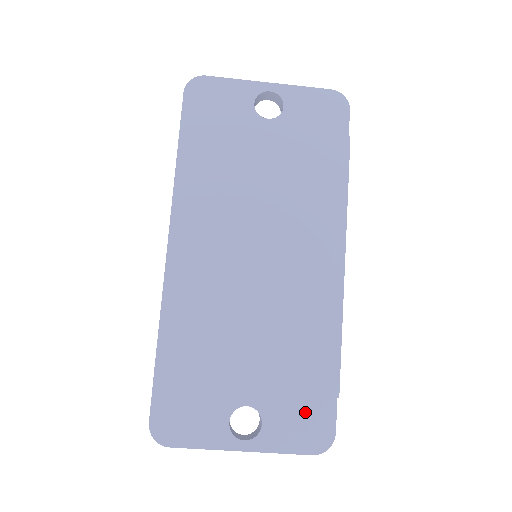
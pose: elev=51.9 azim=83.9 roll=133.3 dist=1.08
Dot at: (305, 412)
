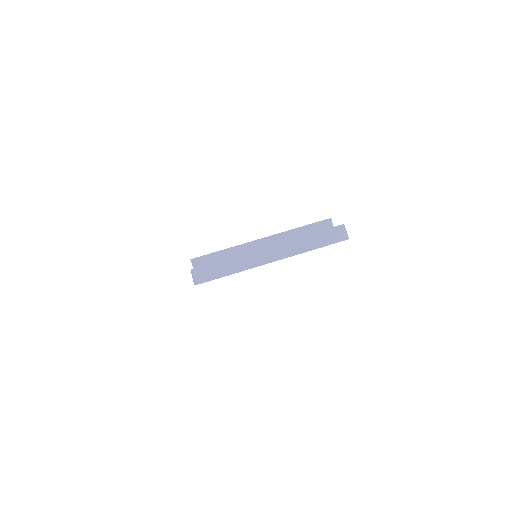
Dot at: occluded
